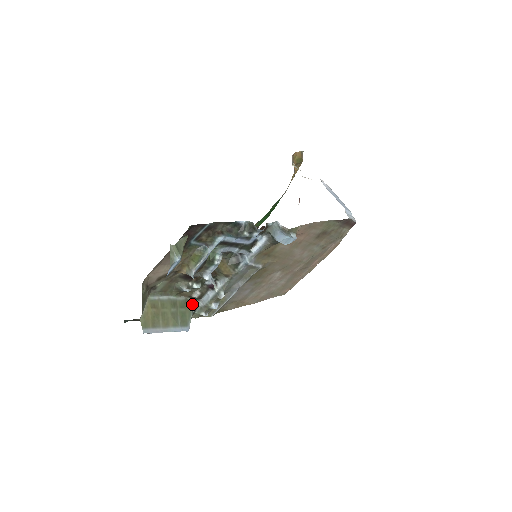
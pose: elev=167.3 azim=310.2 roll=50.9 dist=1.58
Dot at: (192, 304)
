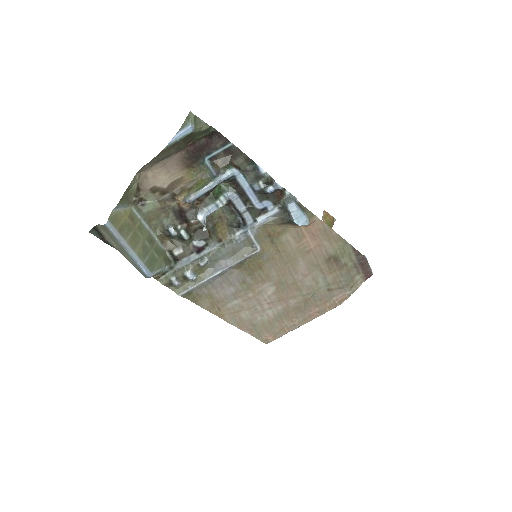
Dot at: (168, 262)
